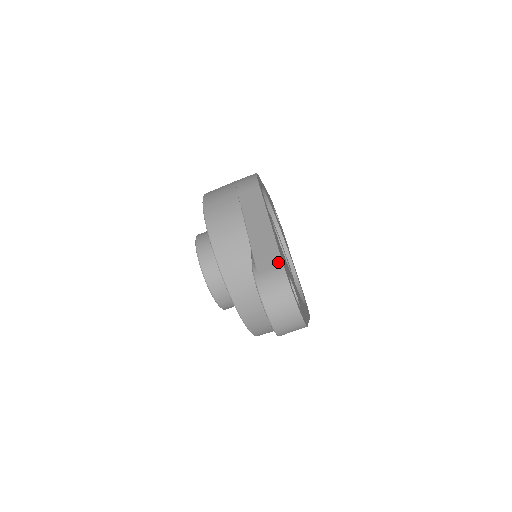
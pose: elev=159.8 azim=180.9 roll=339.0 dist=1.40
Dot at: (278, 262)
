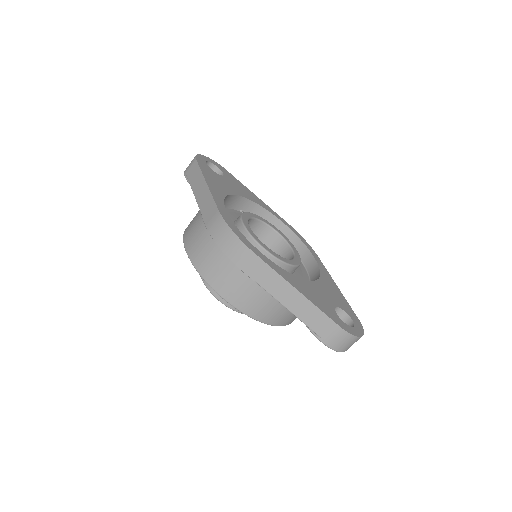
Dot at: (333, 326)
